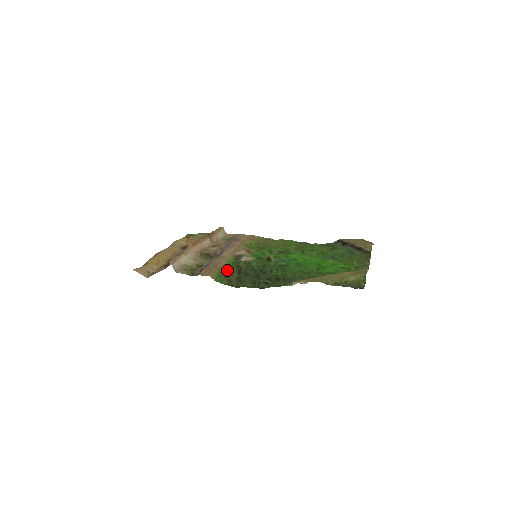
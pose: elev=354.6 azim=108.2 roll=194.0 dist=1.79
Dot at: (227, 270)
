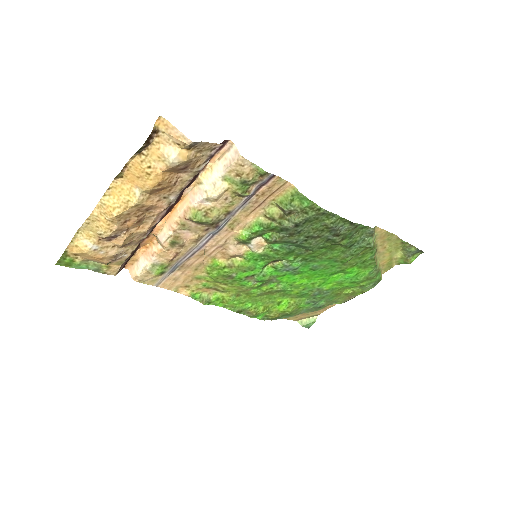
Dot at: (277, 214)
